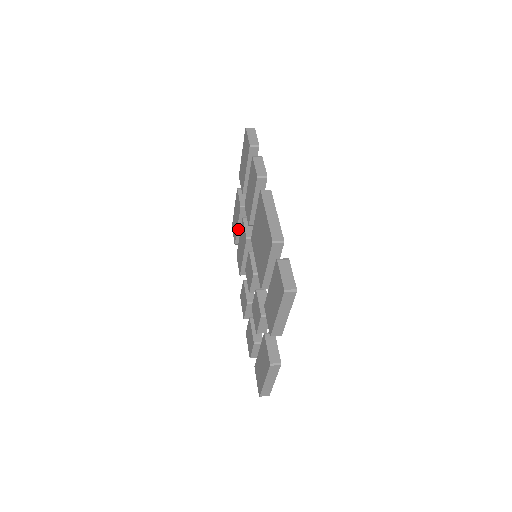
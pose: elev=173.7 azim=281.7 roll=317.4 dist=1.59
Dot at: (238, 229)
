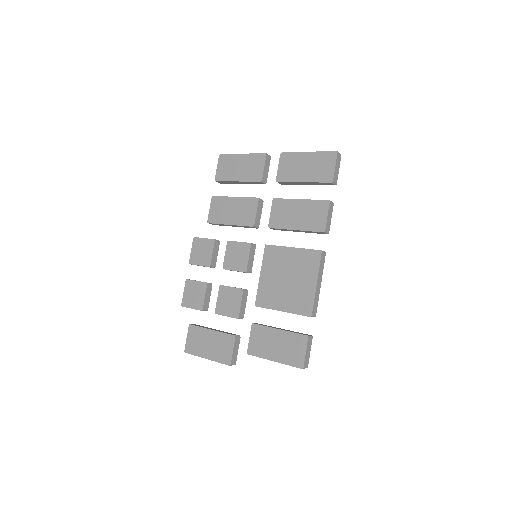
Dot at: (235, 181)
